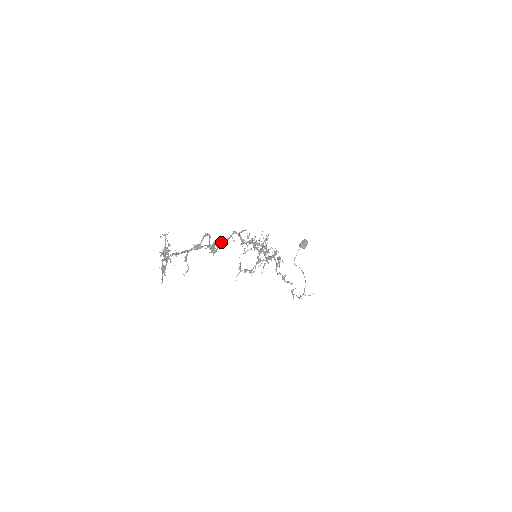
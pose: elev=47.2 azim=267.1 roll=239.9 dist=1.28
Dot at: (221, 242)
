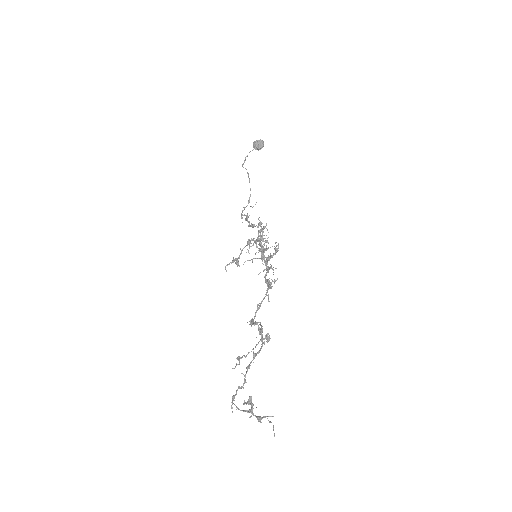
Dot at: (259, 308)
